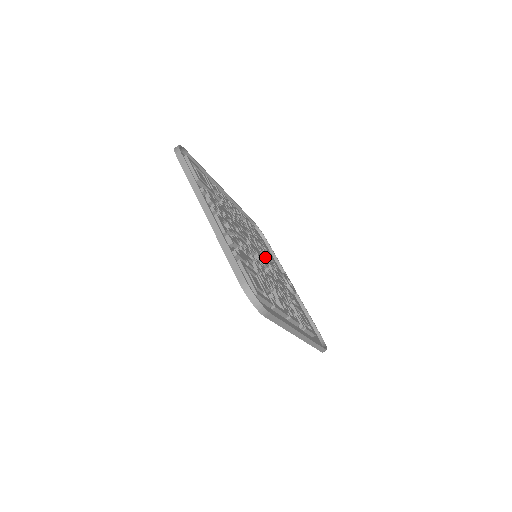
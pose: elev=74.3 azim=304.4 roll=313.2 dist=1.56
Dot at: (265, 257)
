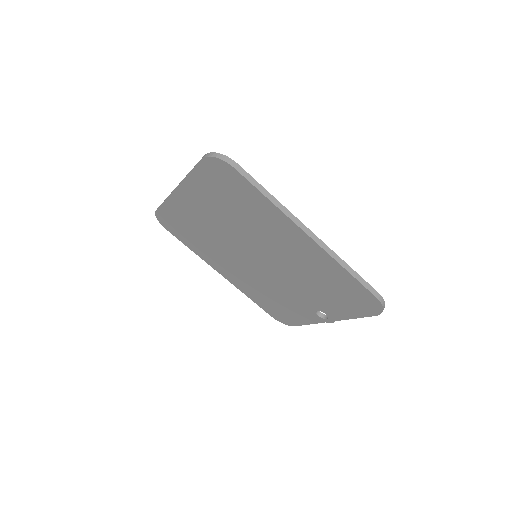
Dot at: occluded
